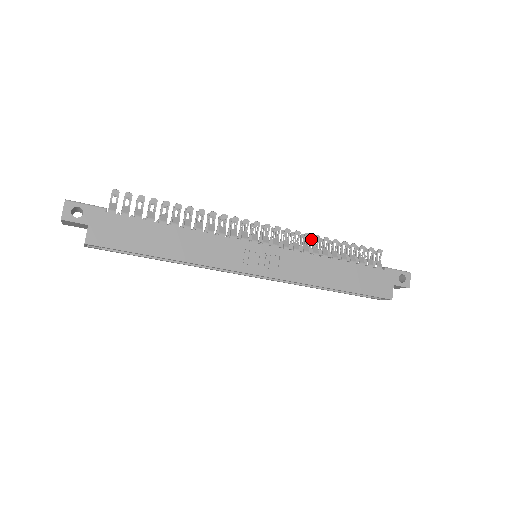
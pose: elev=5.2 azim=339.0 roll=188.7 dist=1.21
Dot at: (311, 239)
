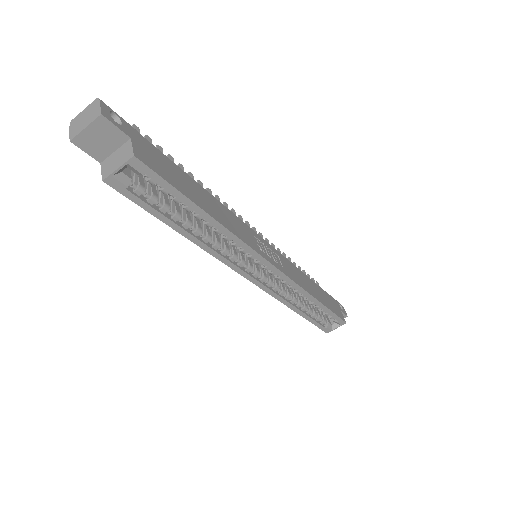
Dot at: occluded
